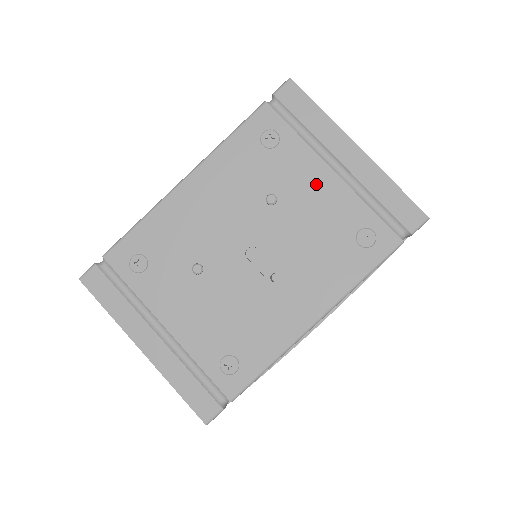
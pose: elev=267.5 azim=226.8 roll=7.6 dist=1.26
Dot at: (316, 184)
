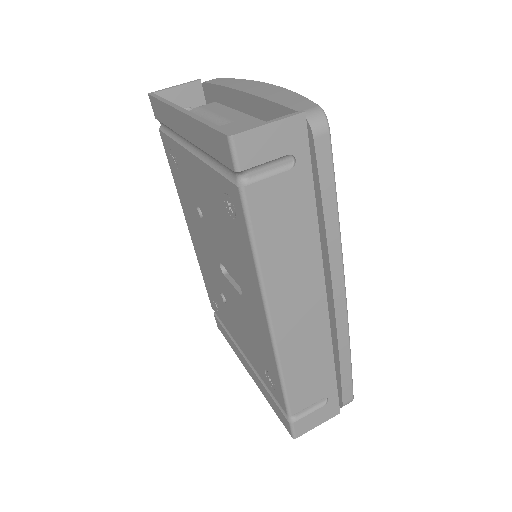
Dot at: (196, 176)
